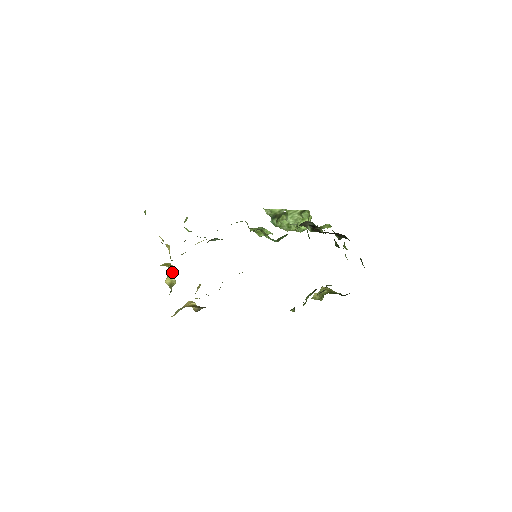
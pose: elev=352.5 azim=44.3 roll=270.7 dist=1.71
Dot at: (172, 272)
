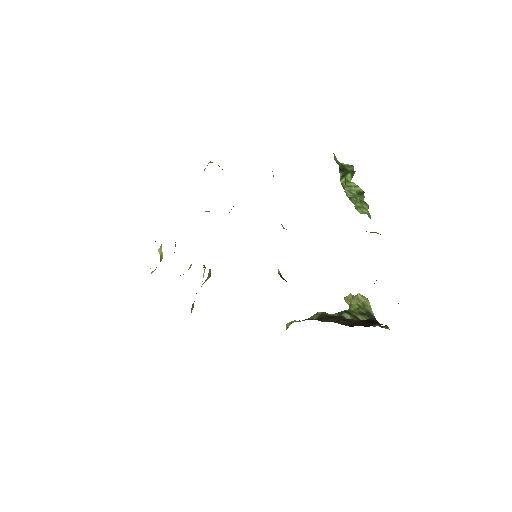
Dot at: occluded
